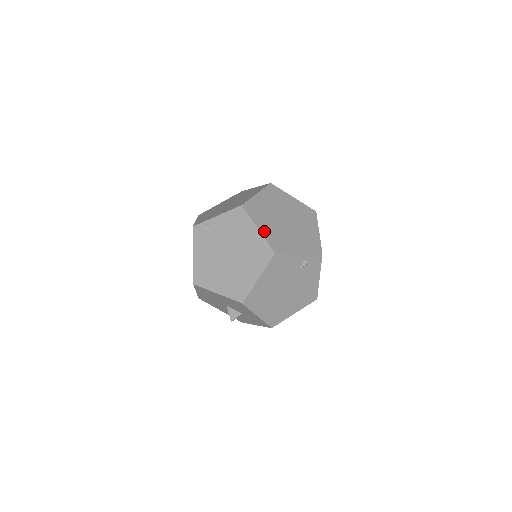
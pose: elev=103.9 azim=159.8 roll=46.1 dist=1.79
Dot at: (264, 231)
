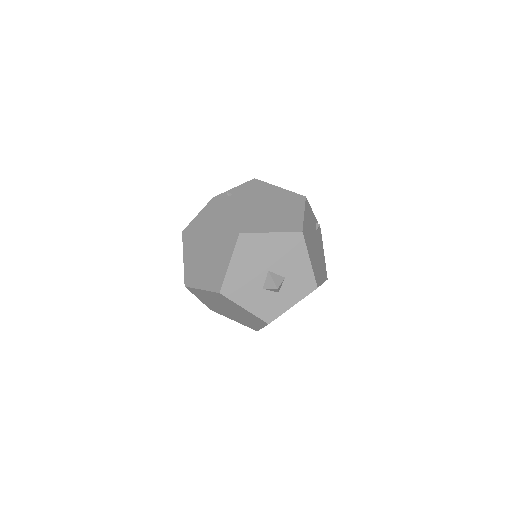
Dot at: occluded
